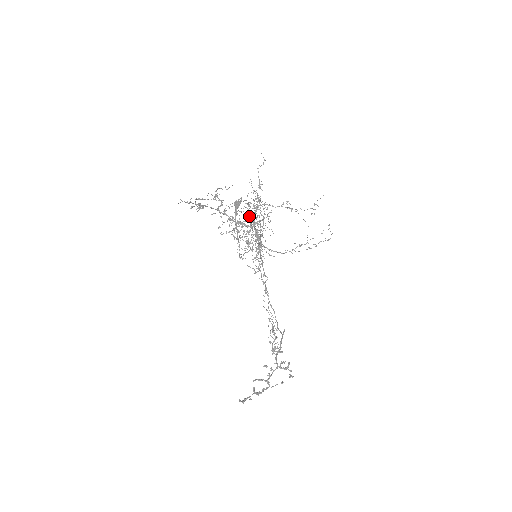
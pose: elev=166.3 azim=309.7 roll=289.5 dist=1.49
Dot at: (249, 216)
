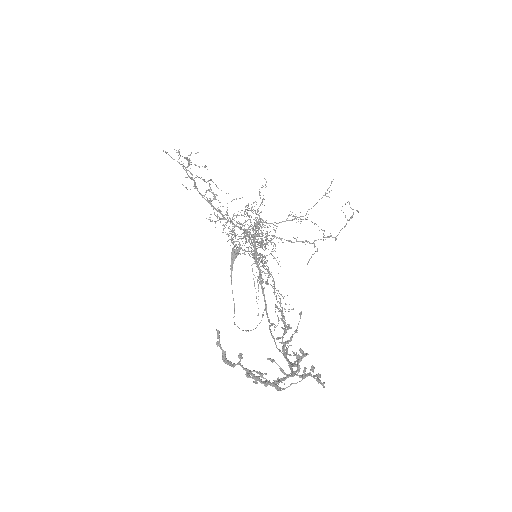
Dot at: occluded
